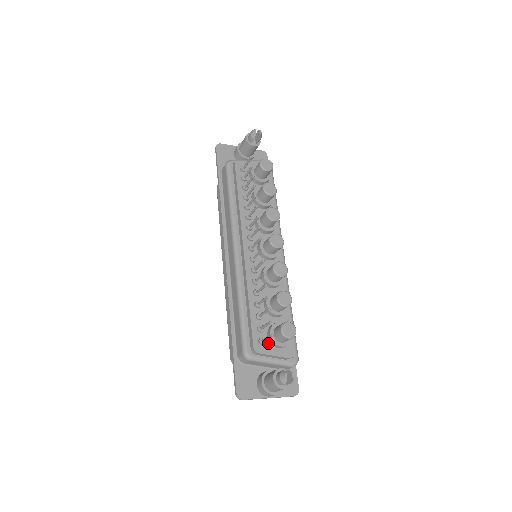
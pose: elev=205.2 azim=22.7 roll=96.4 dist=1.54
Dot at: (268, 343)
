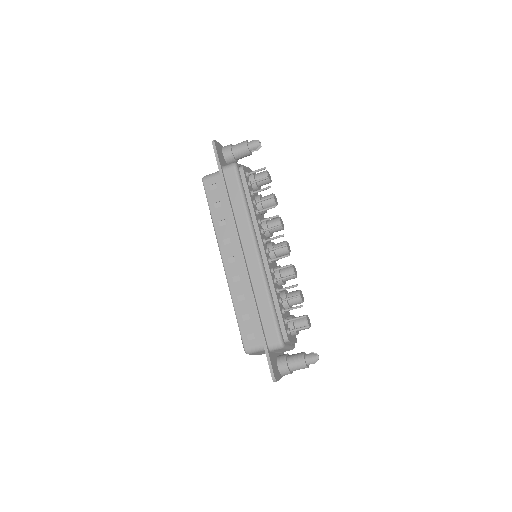
Dot at: occluded
